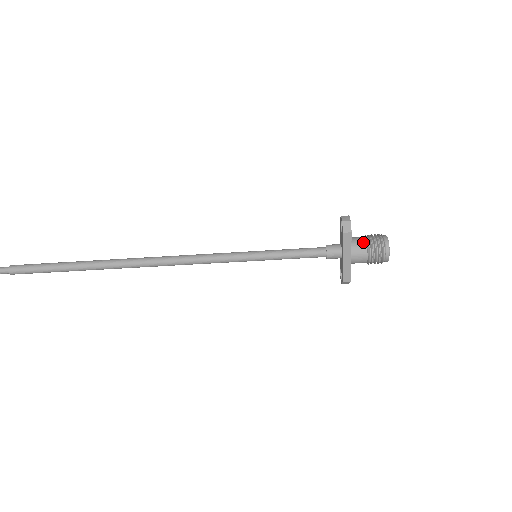
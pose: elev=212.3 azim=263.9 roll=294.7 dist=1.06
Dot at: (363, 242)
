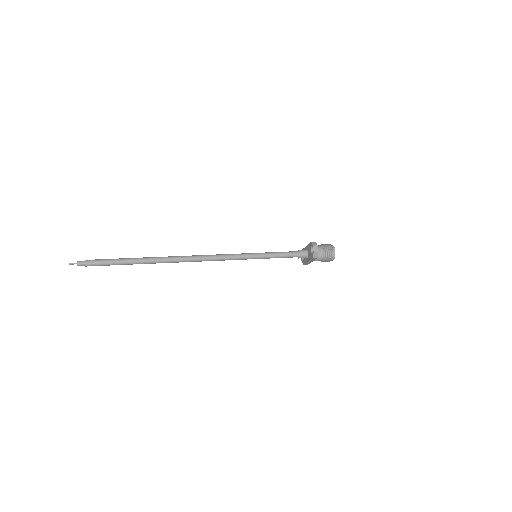
Dot at: (321, 255)
